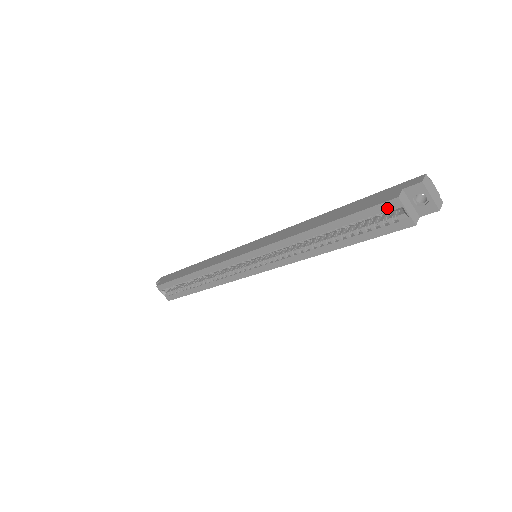
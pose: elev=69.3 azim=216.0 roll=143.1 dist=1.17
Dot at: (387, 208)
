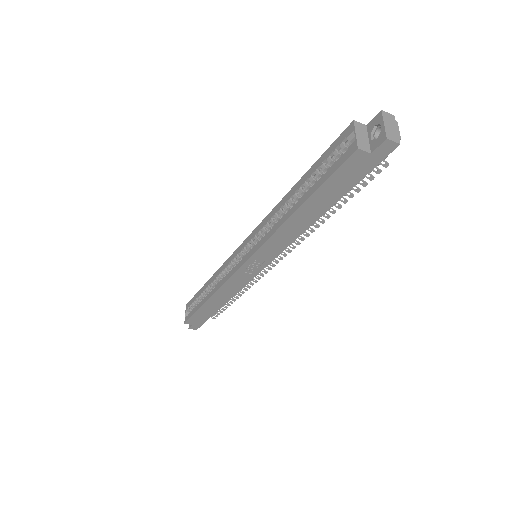
Dot at: (344, 137)
